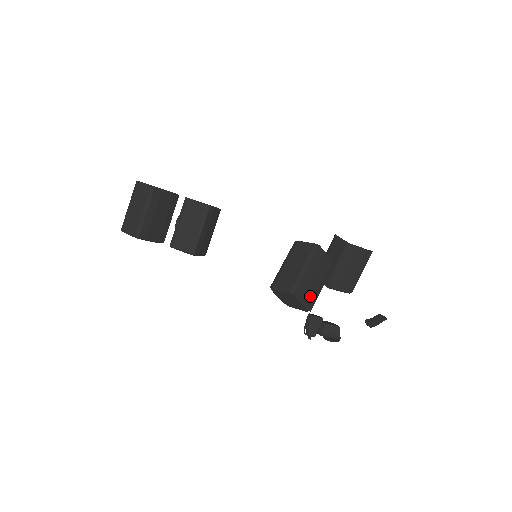
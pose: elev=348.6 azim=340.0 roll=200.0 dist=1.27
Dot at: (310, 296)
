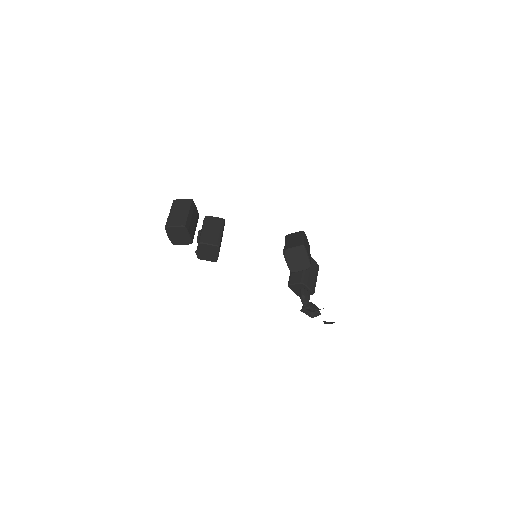
Dot at: (309, 256)
